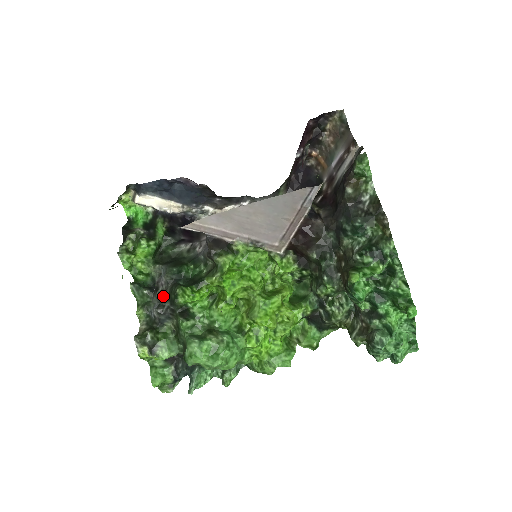
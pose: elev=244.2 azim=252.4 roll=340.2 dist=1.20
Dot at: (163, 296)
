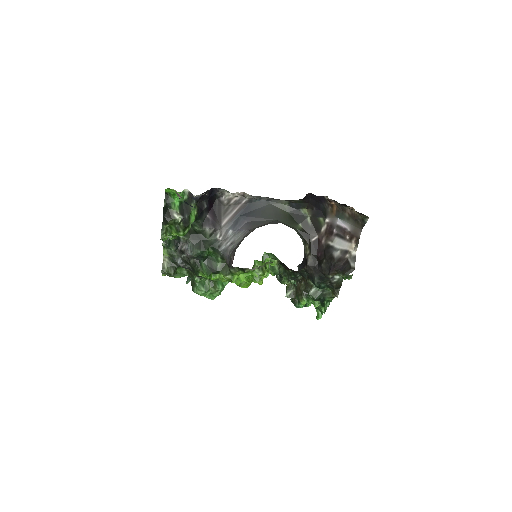
Dot at: (187, 262)
